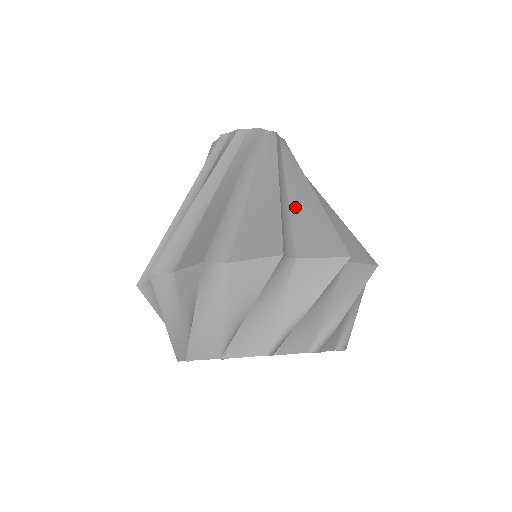
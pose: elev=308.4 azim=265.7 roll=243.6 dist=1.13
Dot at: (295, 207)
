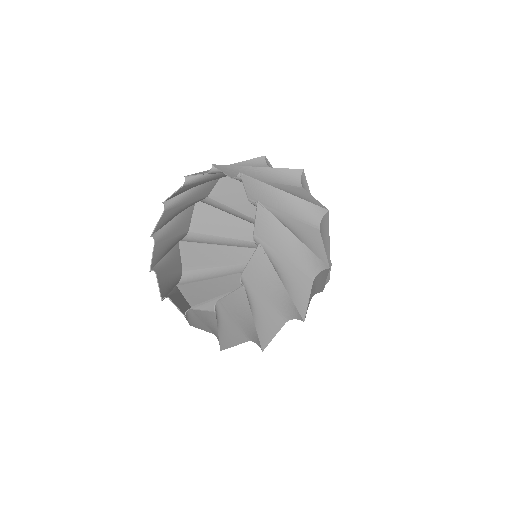
Dot at: occluded
